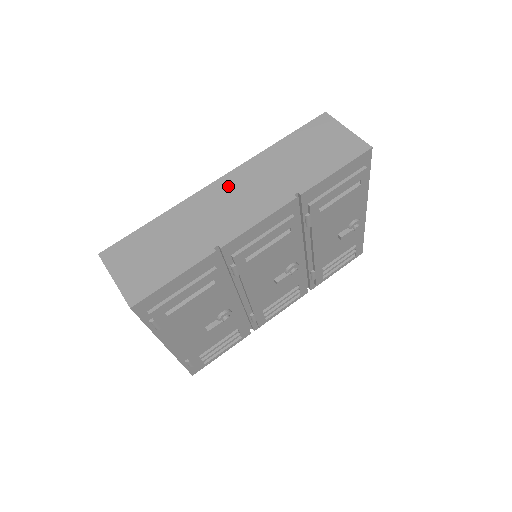
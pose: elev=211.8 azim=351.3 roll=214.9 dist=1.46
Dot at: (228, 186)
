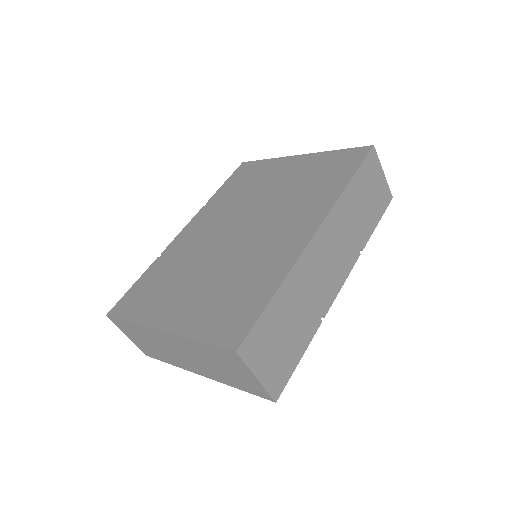
Dot at: (324, 242)
